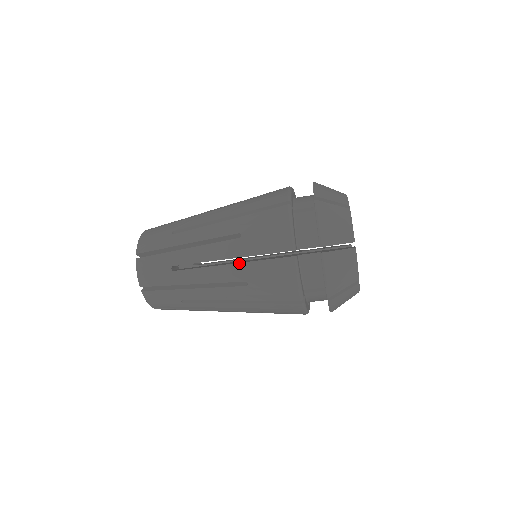
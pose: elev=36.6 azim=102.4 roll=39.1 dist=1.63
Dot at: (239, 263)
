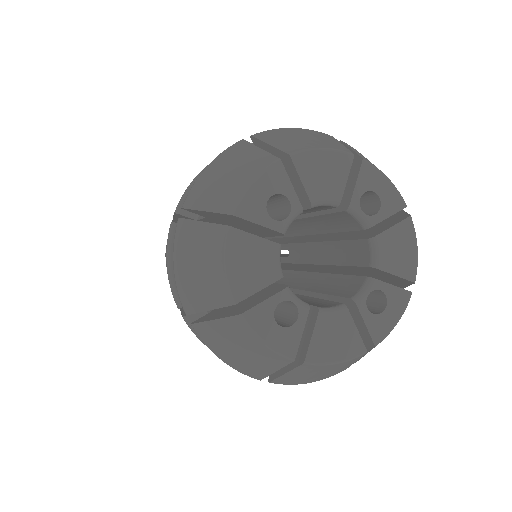
Dot at: occluded
